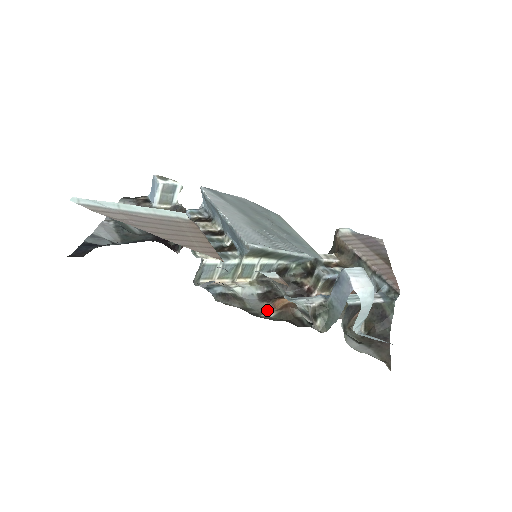
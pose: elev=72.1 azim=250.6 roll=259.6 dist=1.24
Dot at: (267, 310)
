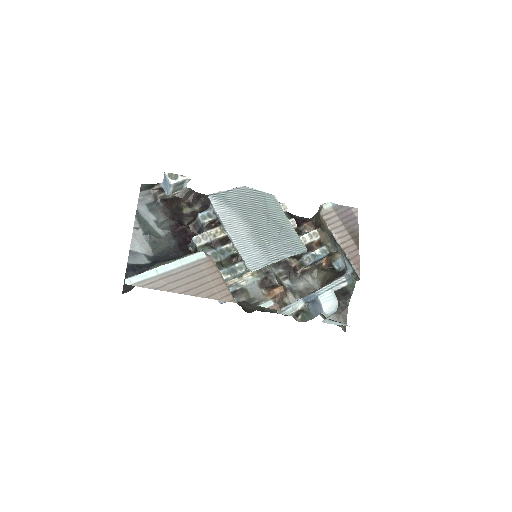
Dot at: (265, 297)
